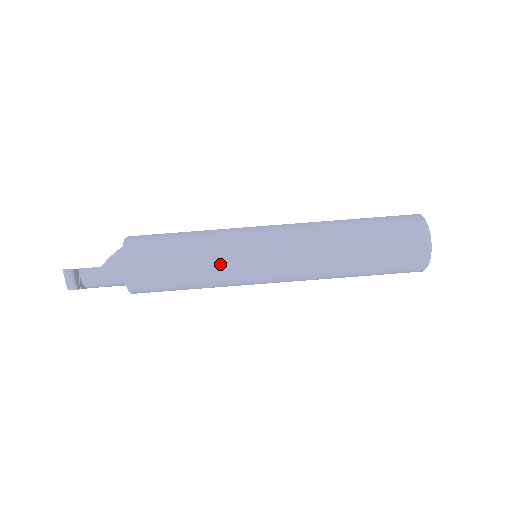
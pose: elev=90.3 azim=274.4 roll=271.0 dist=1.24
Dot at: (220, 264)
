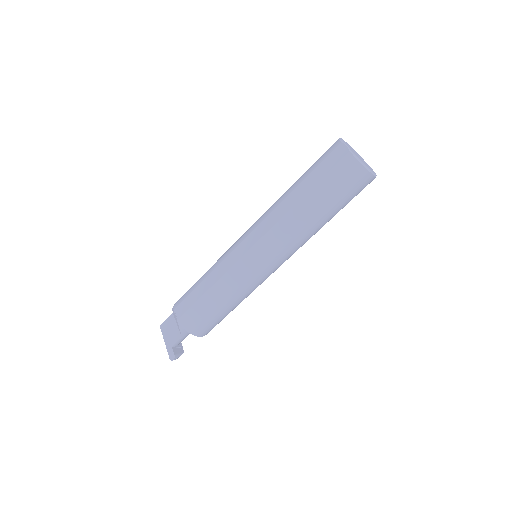
Dot at: (249, 293)
